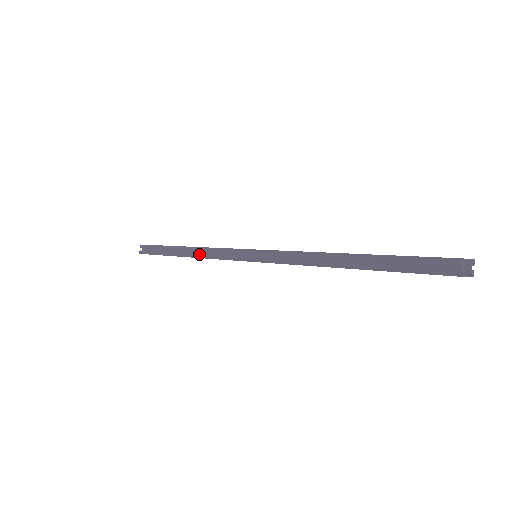
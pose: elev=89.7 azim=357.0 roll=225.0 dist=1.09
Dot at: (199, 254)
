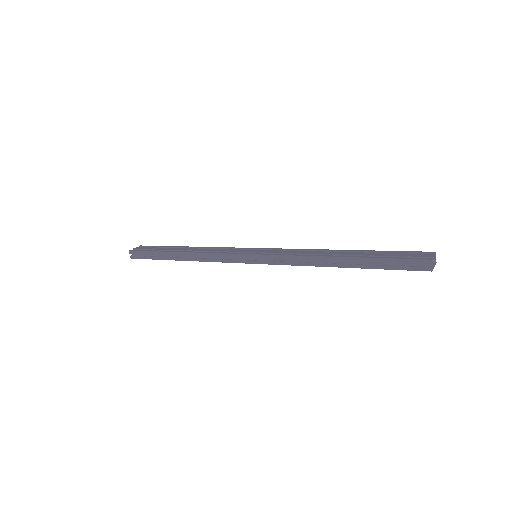
Dot at: (200, 259)
